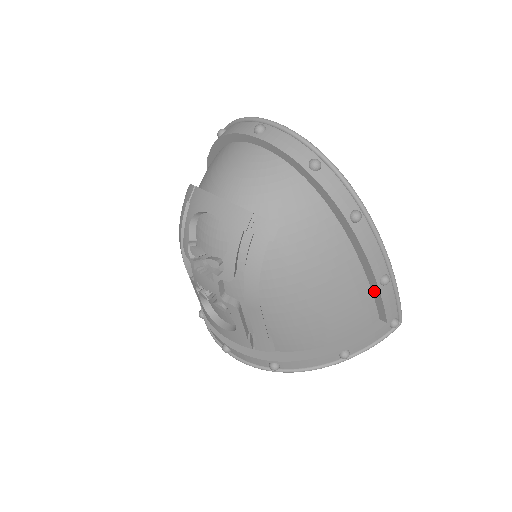
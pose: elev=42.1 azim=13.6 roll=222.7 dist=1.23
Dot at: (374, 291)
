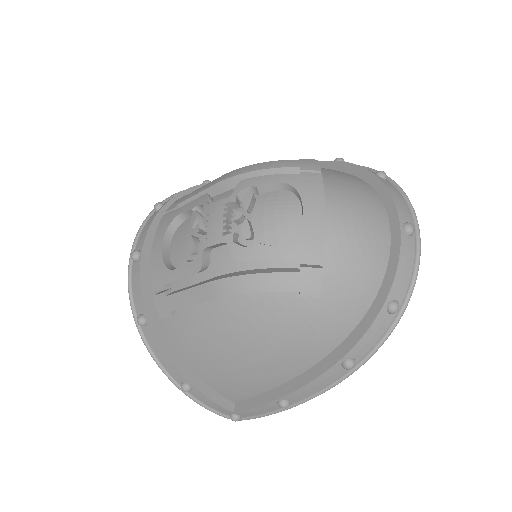
Dot at: (267, 395)
